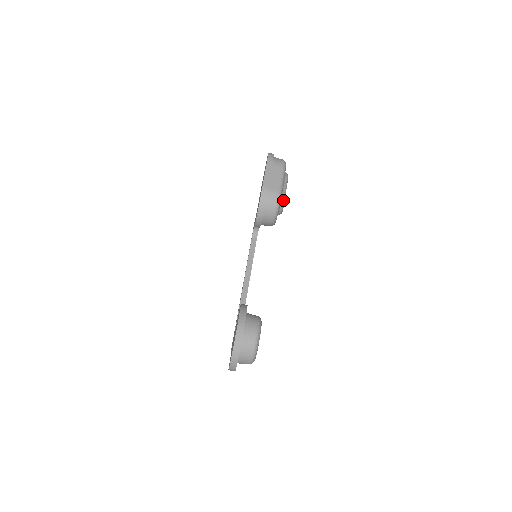
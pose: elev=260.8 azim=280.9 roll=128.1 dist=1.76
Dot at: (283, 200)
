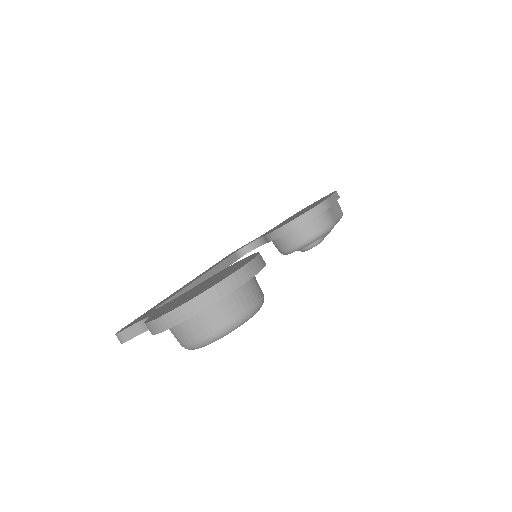
Dot at: (323, 238)
